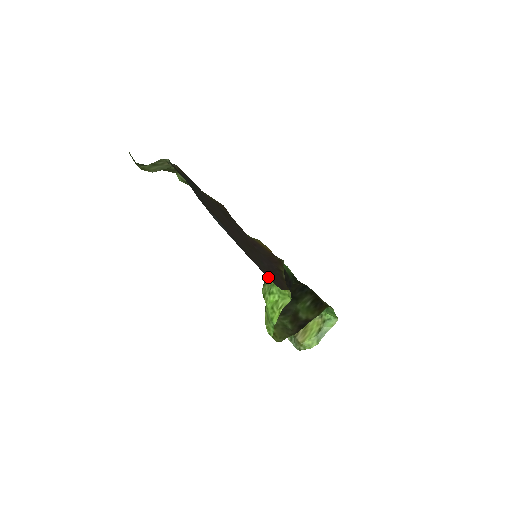
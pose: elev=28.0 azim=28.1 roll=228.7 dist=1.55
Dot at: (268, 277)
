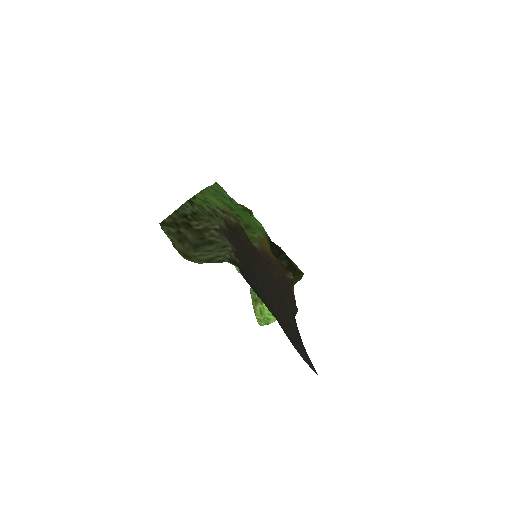
Dot at: occluded
